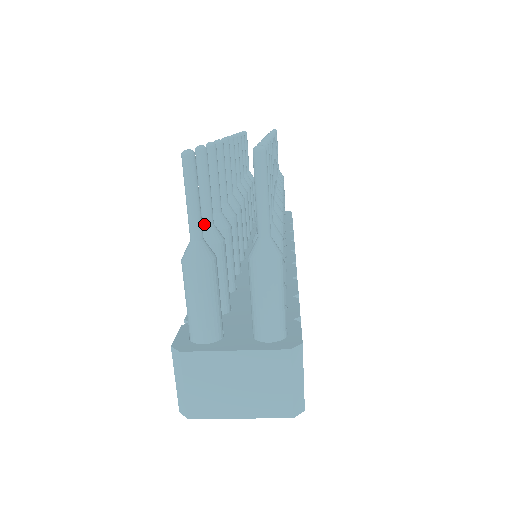
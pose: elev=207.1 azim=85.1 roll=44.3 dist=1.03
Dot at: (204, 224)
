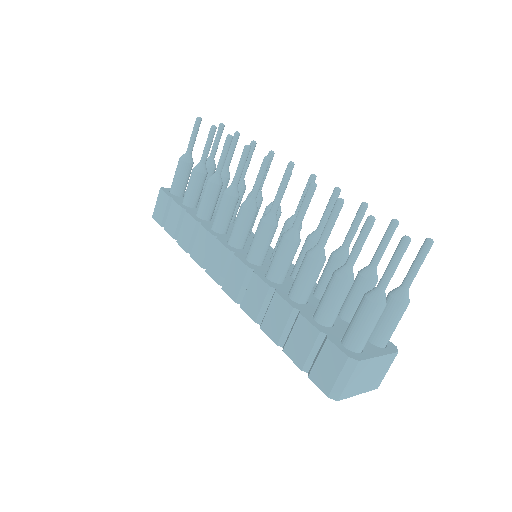
Dot at: (351, 267)
